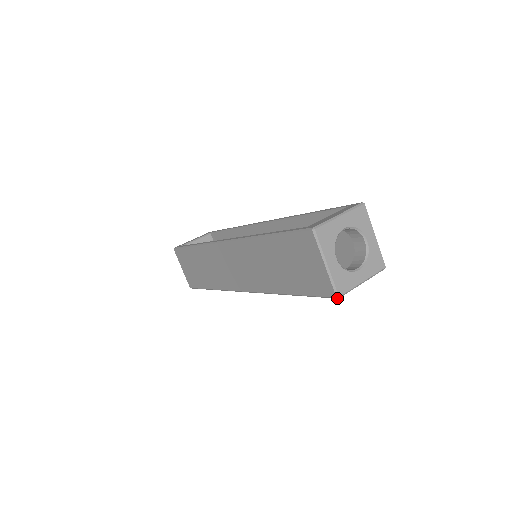
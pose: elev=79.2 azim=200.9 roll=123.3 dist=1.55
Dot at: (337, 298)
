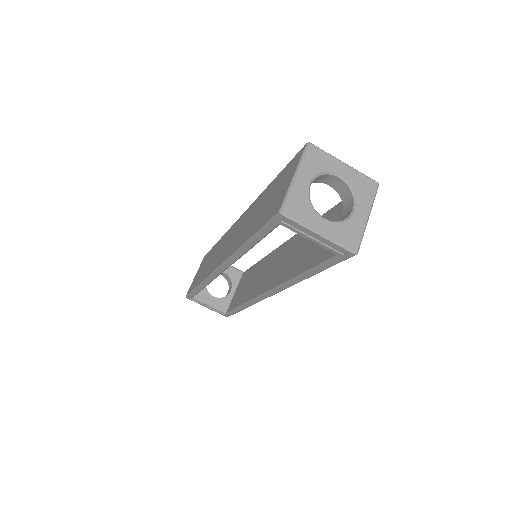
Dot at: (280, 213)
